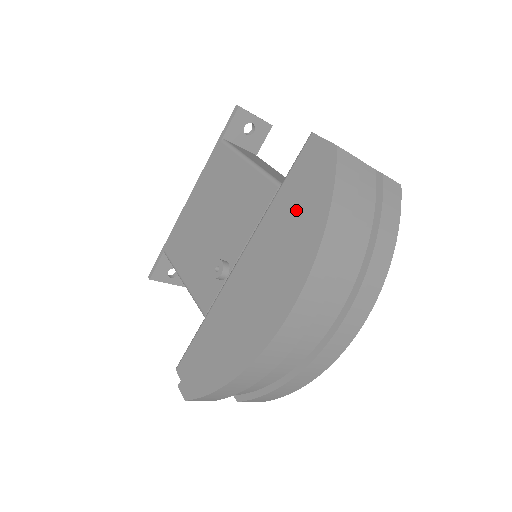
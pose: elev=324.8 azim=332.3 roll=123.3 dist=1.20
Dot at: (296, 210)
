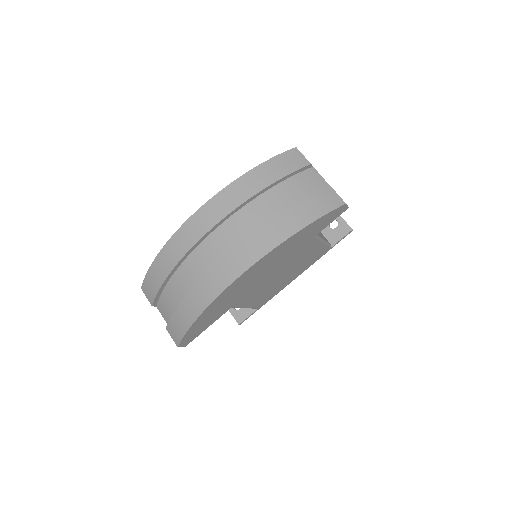
Dot at: occluded
